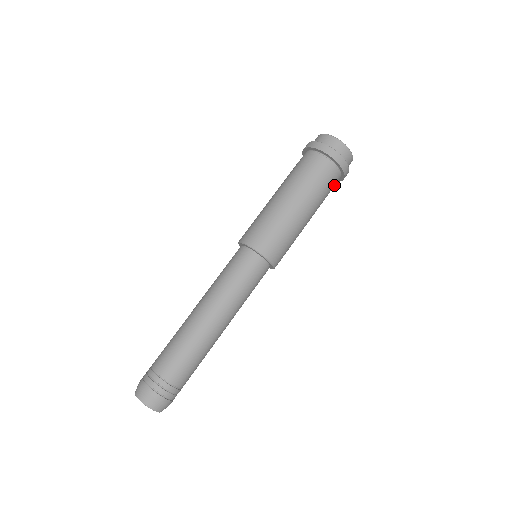
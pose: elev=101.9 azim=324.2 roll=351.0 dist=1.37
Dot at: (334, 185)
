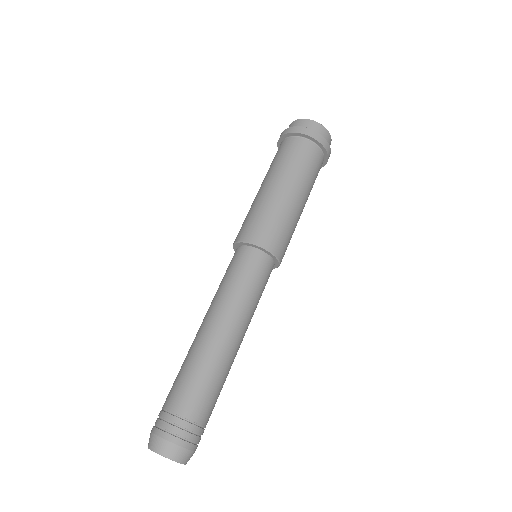
Dot at: occluded
